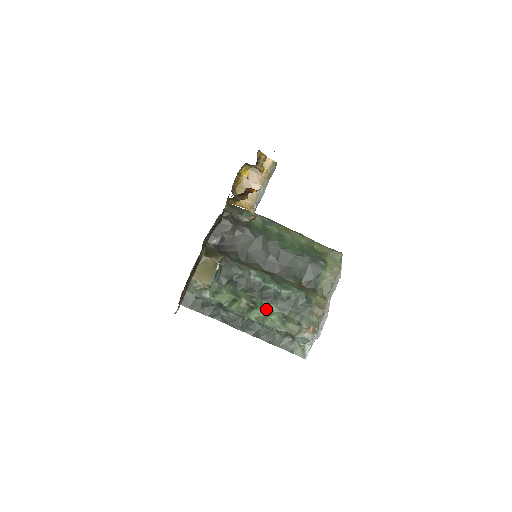
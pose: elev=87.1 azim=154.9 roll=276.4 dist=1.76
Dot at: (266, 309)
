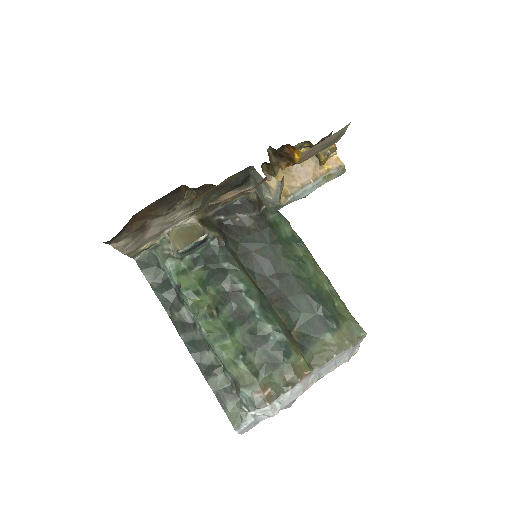
Dot at: (227, 328)
